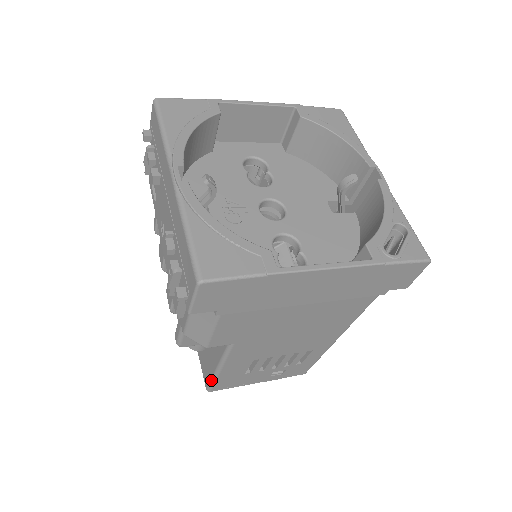
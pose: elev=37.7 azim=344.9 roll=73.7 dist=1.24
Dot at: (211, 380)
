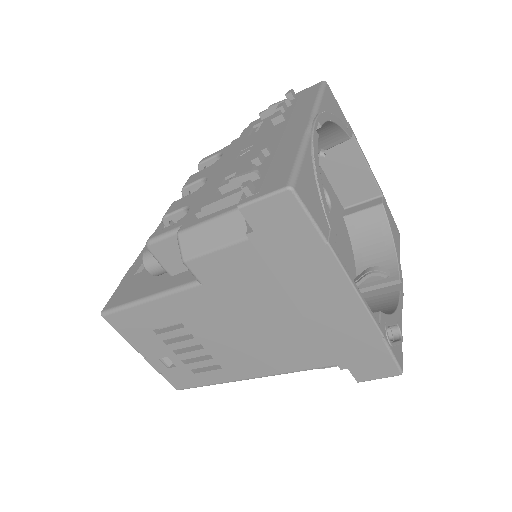
Dot at: (123, 305)
